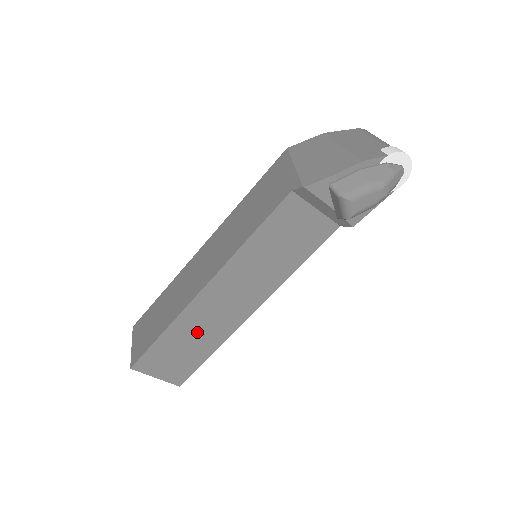
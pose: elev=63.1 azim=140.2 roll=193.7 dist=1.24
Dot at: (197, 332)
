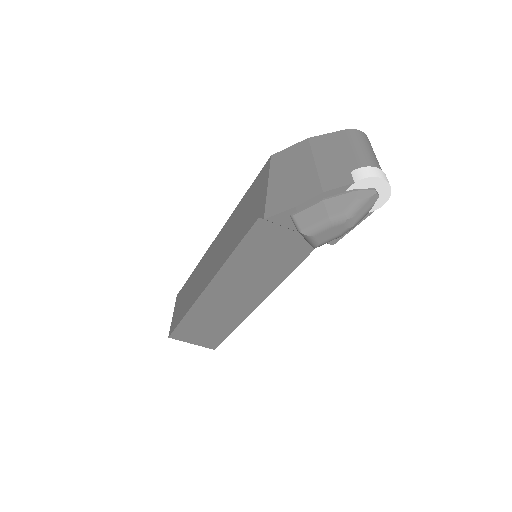
Dot at: (213, 317)
